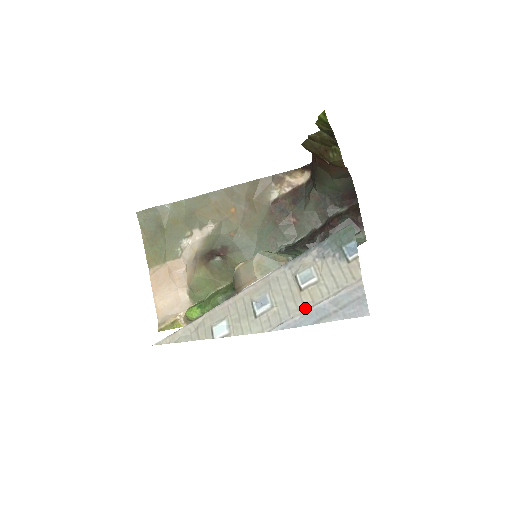
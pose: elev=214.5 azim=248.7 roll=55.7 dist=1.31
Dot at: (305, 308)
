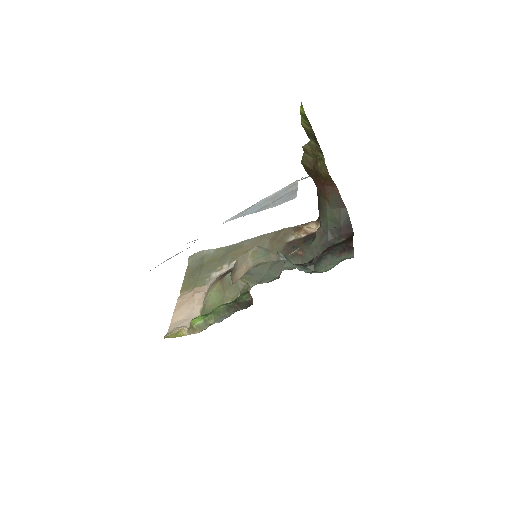
Dot at: (253, 205)
